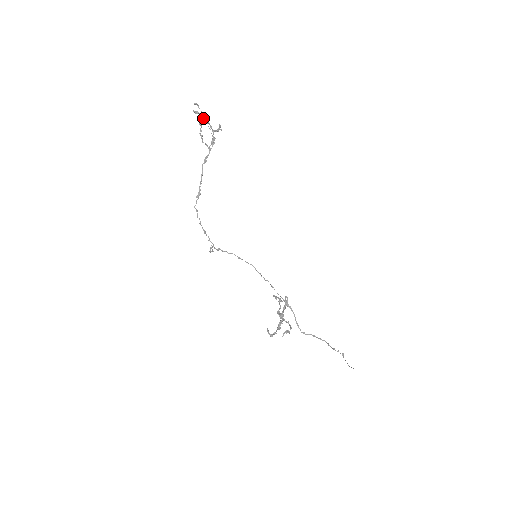
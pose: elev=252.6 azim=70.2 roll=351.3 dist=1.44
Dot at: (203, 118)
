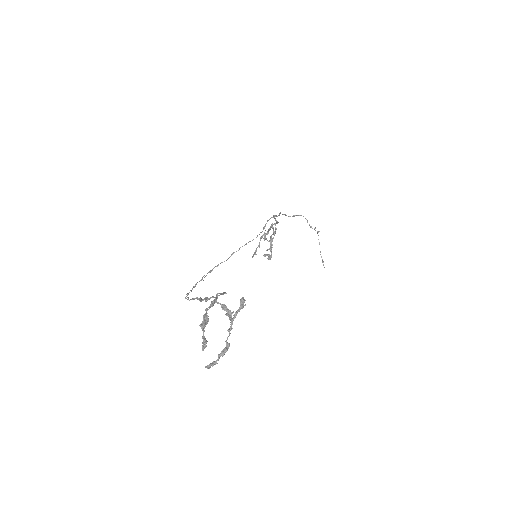
Dot at: (222, 353)
